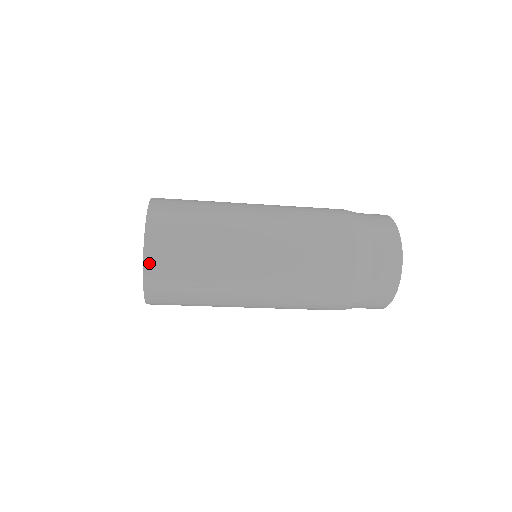
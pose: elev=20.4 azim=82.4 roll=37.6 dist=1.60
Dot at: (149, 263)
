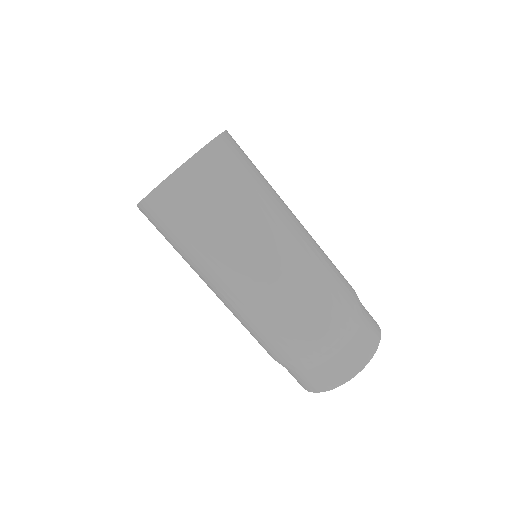
Dot at: (216, 145)
